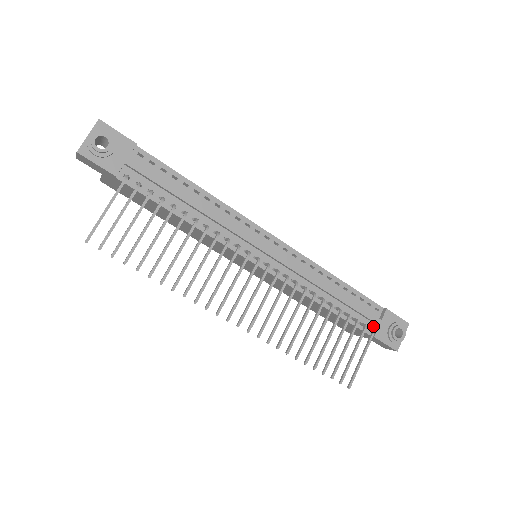
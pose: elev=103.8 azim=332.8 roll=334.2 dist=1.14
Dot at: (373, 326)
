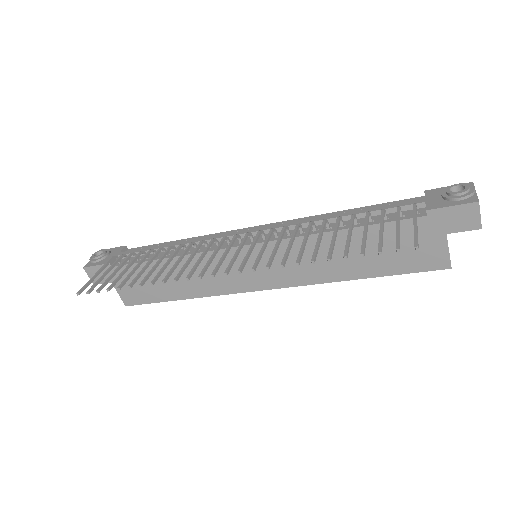
Dot at: (422, 210)
